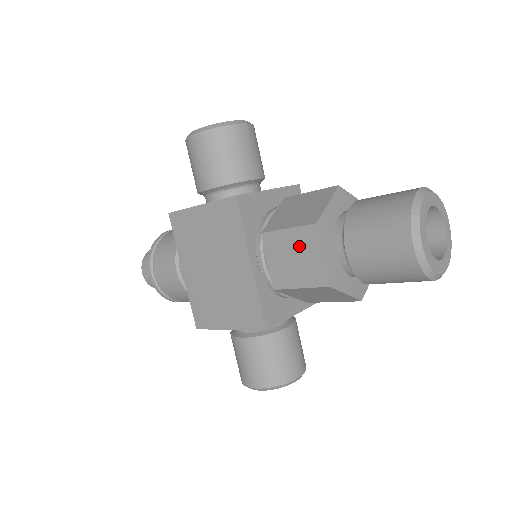
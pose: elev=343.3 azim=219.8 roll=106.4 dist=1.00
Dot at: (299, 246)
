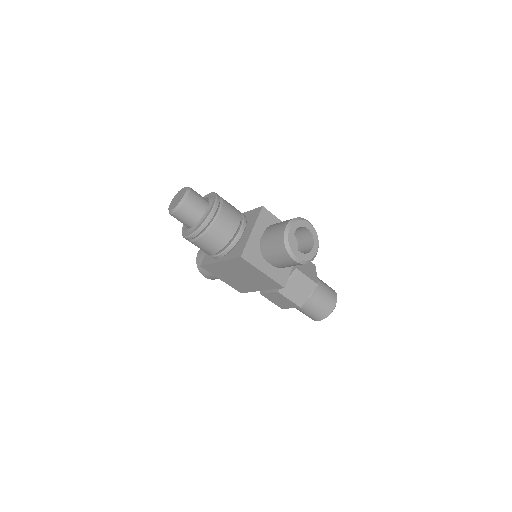
Dot at: (287, 303)
